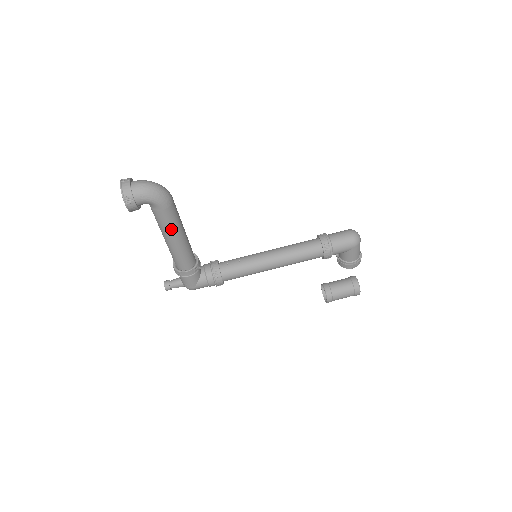
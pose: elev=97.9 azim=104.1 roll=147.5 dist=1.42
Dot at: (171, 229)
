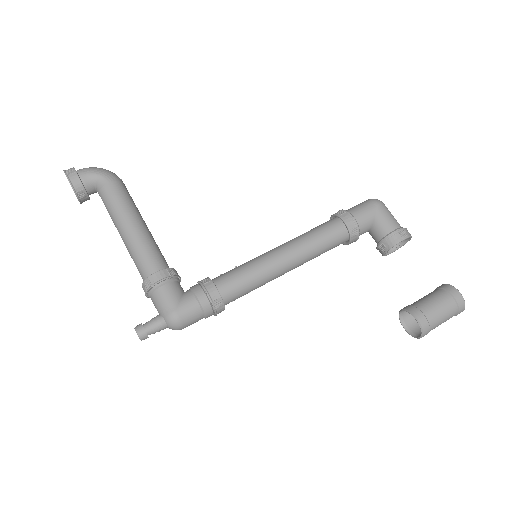
Dot at: (124, 208)
